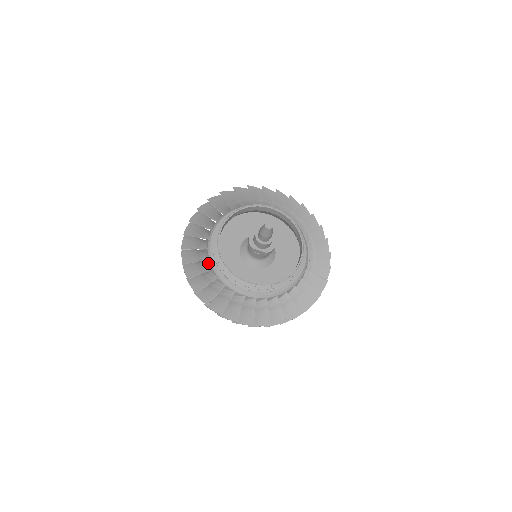
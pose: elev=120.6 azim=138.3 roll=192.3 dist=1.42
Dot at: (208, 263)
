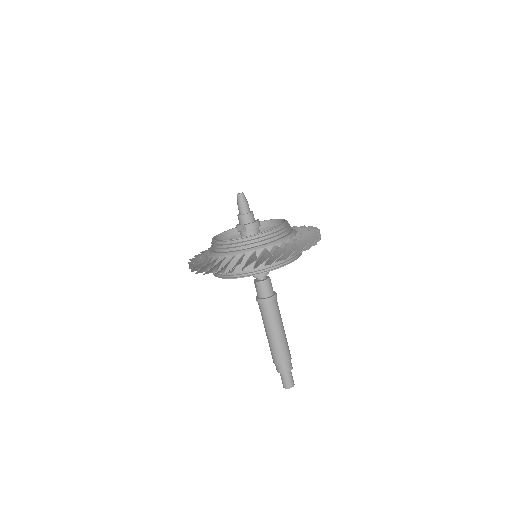
Dot at: occluded
